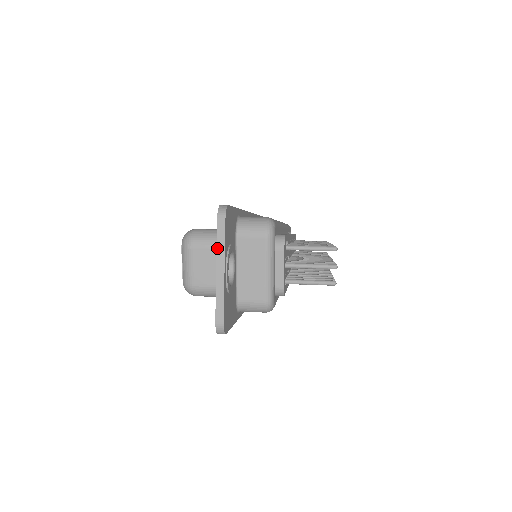
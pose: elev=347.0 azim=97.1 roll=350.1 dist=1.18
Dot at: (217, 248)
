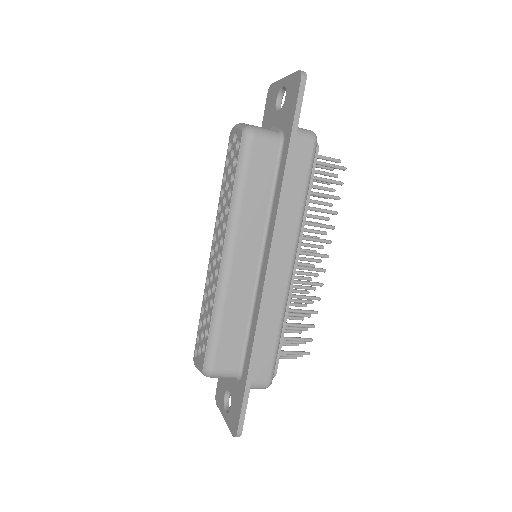
Dot at: (279, 80)
